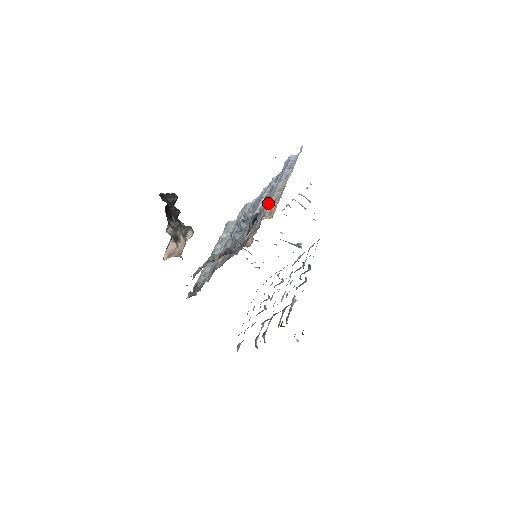
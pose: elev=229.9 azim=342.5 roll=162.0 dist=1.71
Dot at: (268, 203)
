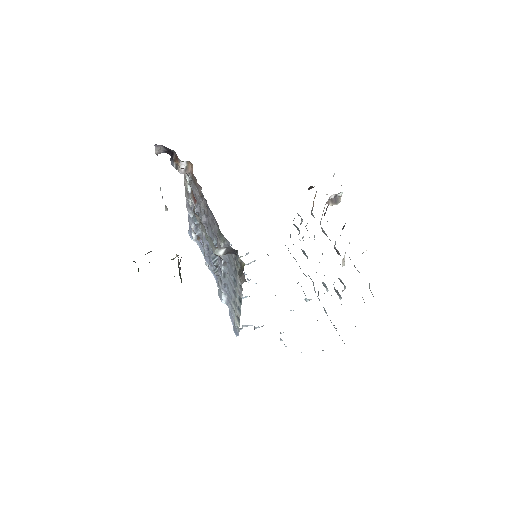
Dot at: (188, 195)
